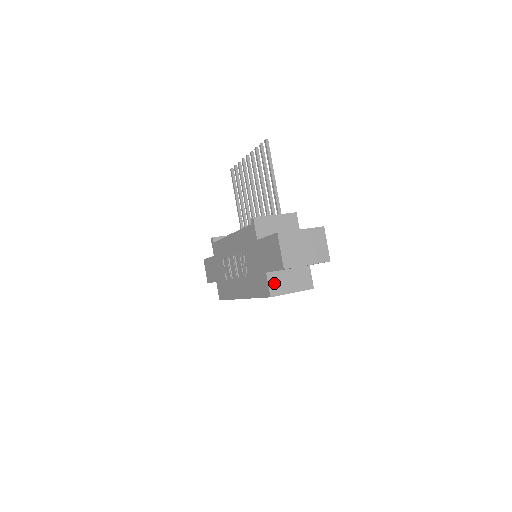
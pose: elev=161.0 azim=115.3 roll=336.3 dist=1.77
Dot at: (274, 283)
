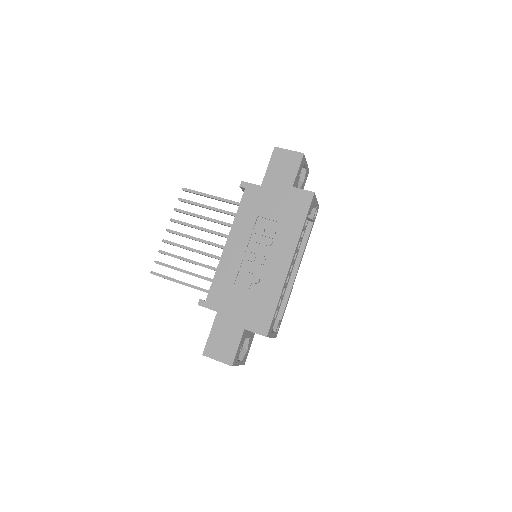
Dot at: occluded
